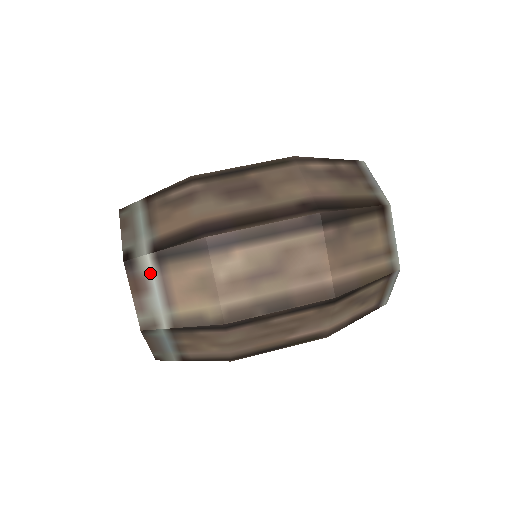
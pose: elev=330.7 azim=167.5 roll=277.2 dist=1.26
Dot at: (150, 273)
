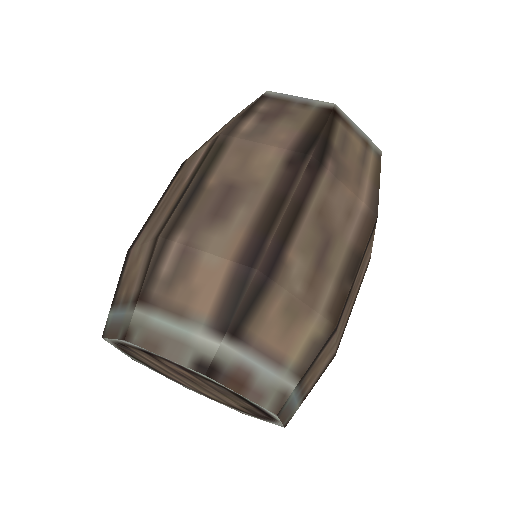
Dot at: (239, 357)
